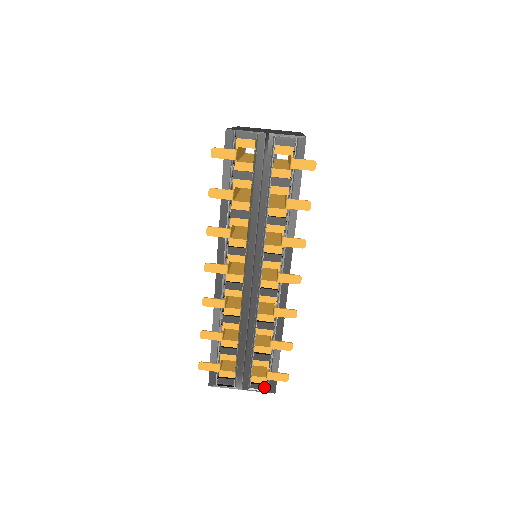
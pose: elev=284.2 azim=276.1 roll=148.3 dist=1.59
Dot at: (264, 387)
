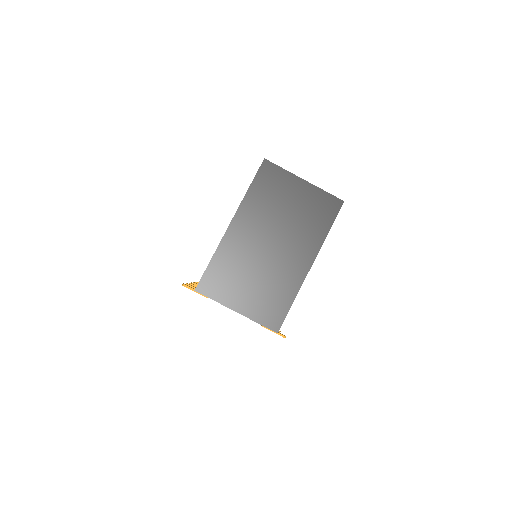
Dot at: occluded
